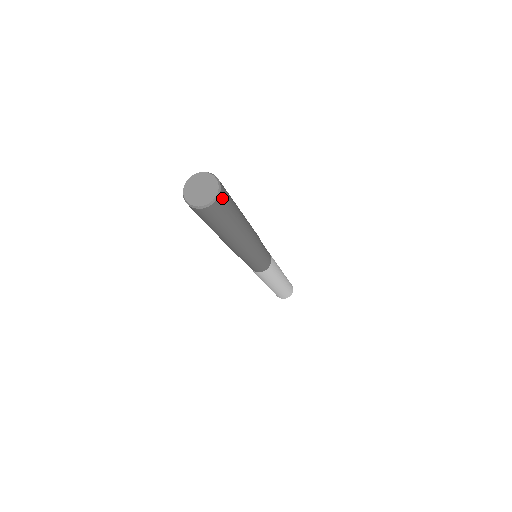
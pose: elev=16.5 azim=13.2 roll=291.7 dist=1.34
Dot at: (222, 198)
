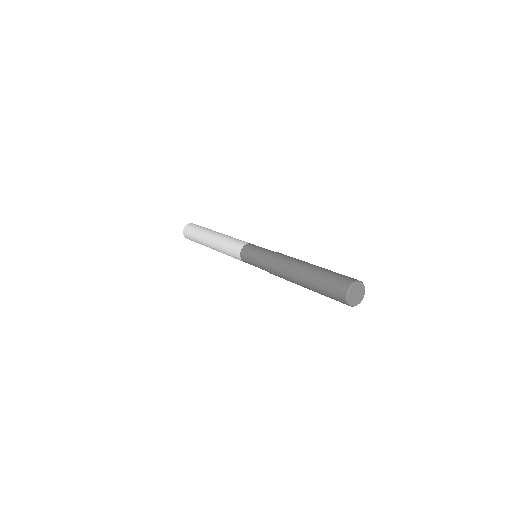
Dot at: occluded
